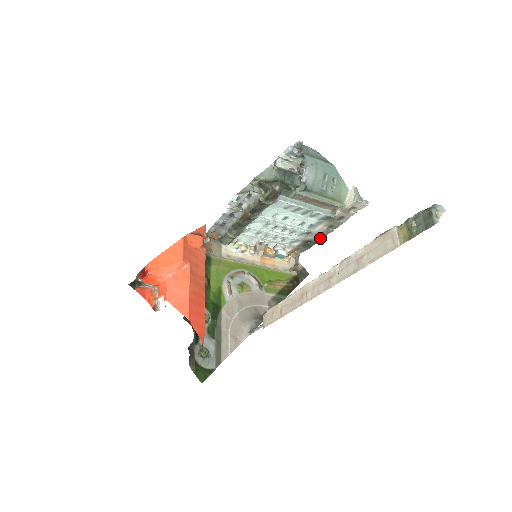
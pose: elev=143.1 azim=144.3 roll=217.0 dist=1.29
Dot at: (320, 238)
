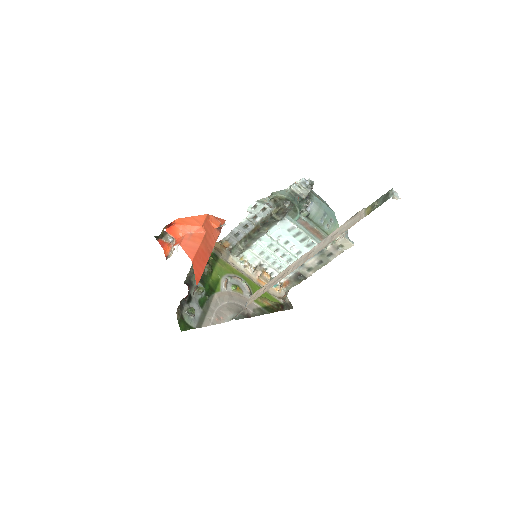
Dot at: (310, 273)
